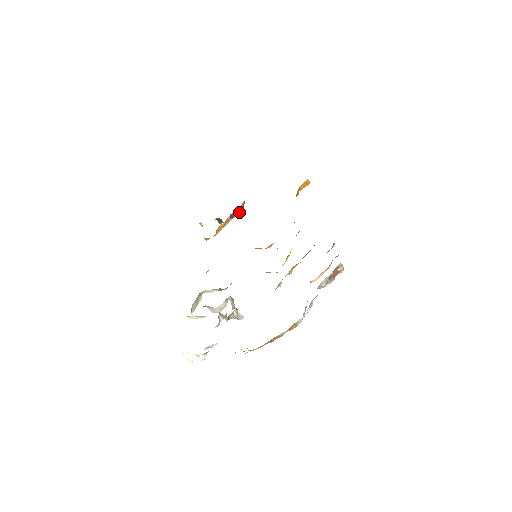
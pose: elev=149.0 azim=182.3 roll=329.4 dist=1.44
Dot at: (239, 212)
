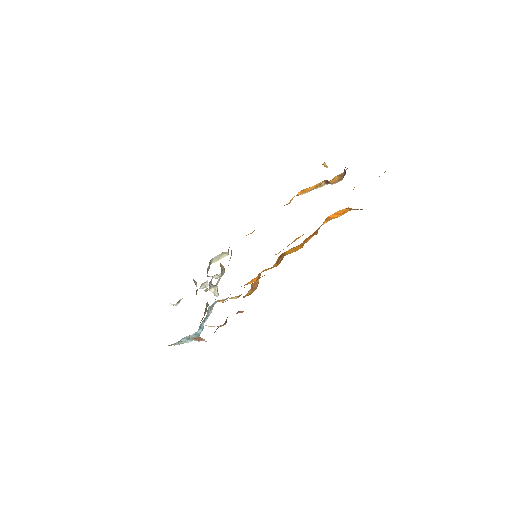
Dot at: (332, 182)
